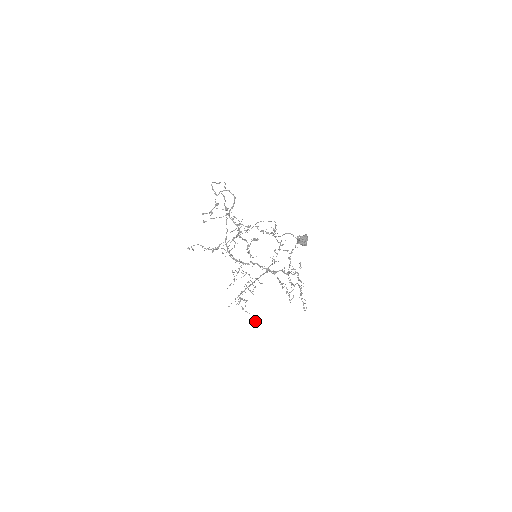
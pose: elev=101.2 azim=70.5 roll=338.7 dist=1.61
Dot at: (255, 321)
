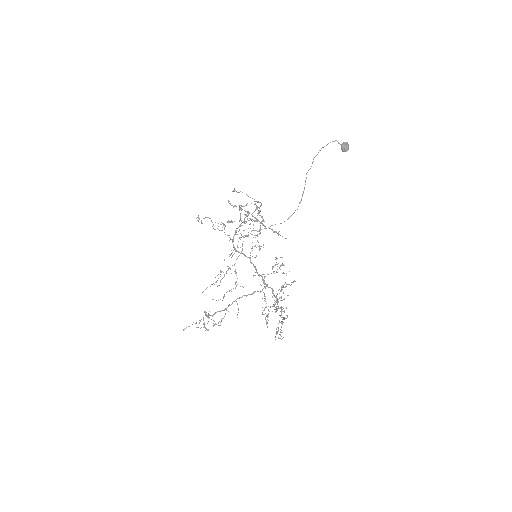
Dot at: (219, 325)
